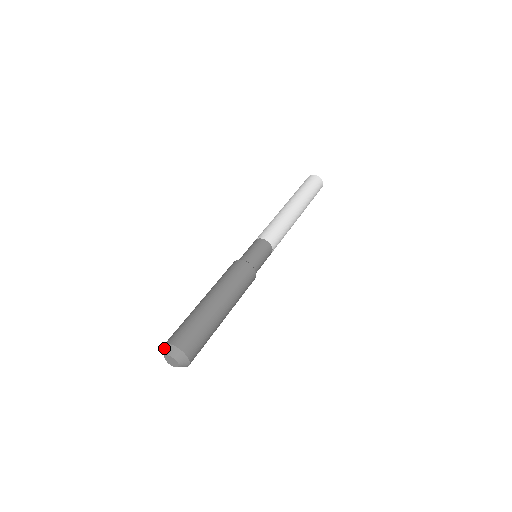
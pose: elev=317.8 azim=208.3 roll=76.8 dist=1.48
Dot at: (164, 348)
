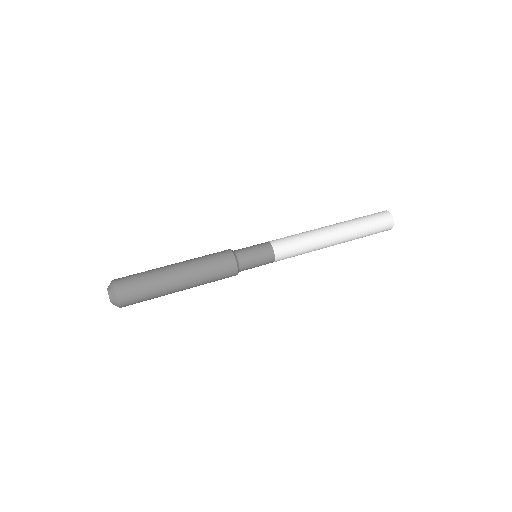
Dot at: occluded
